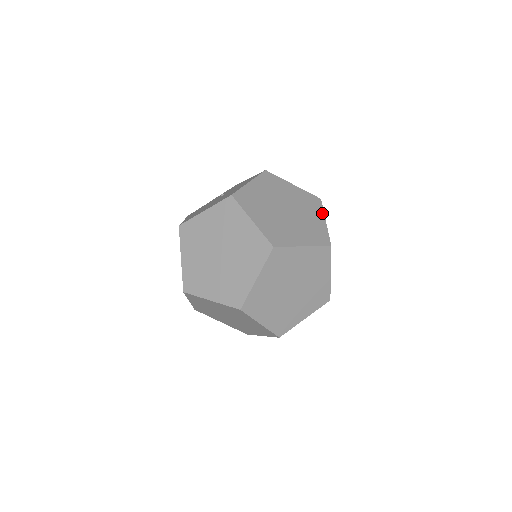
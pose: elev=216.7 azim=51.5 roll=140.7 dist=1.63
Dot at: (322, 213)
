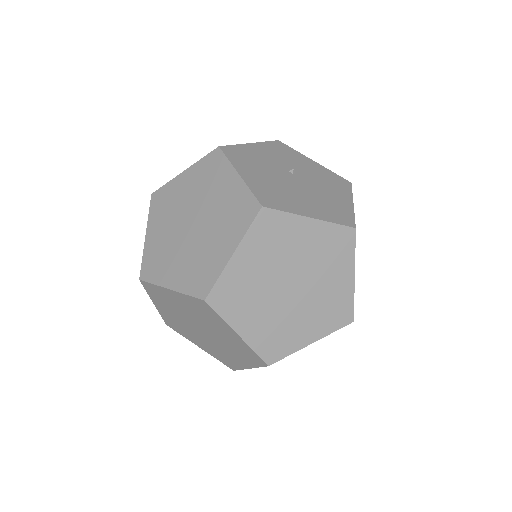
Dot at: occluded
